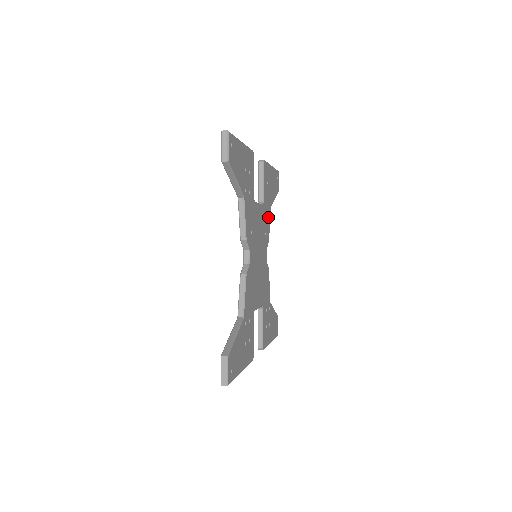
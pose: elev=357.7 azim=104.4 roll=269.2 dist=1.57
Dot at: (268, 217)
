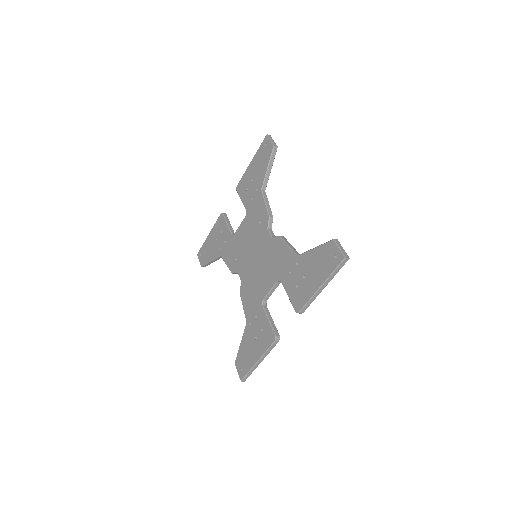
Dot at: occluded
